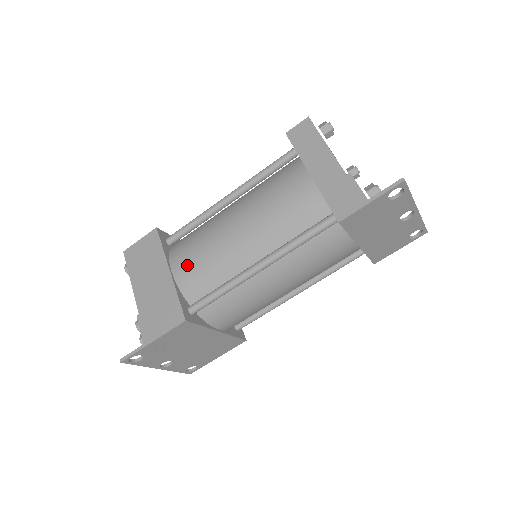
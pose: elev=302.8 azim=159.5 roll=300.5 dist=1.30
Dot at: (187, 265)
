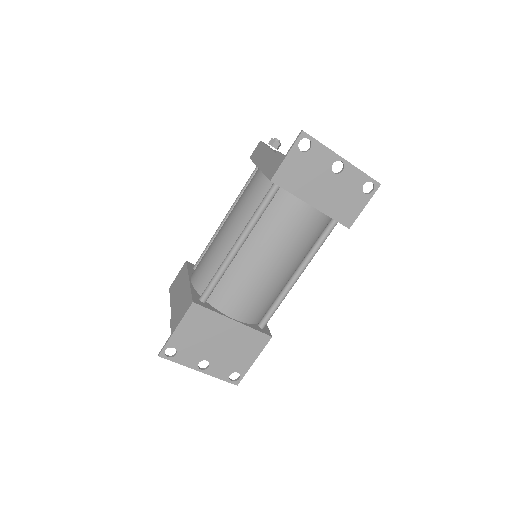
Dot at: (198, 270)
